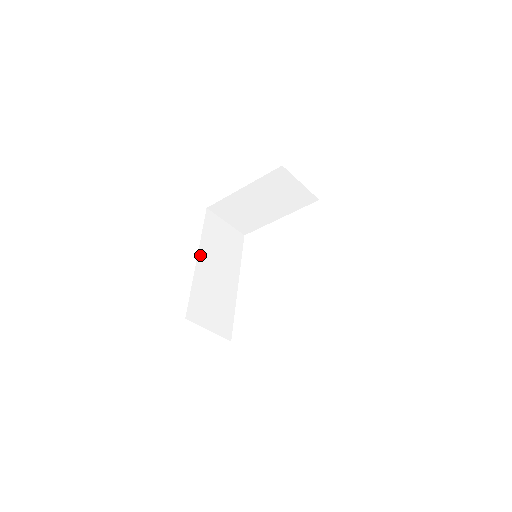
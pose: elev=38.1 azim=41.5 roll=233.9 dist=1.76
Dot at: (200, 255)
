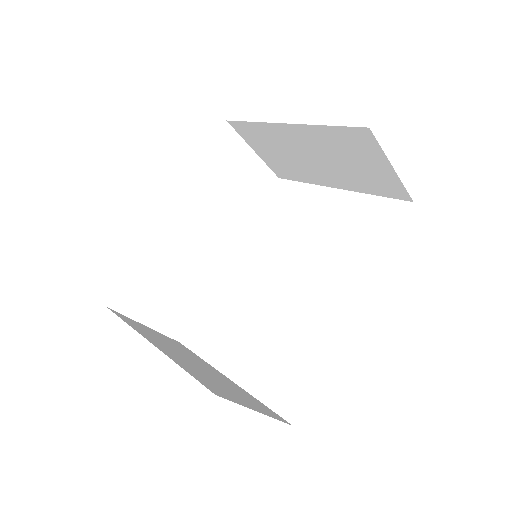
Dot at: (178, 204)
